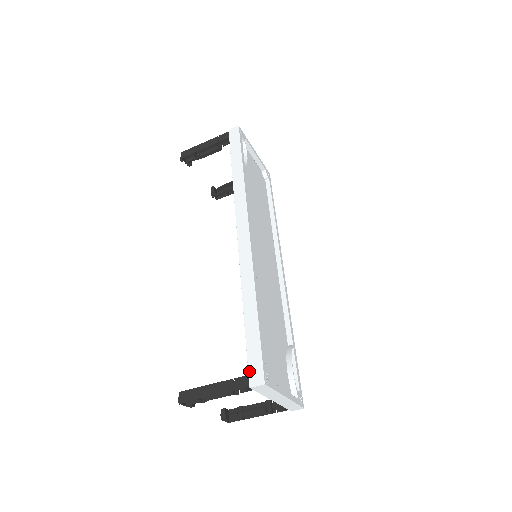
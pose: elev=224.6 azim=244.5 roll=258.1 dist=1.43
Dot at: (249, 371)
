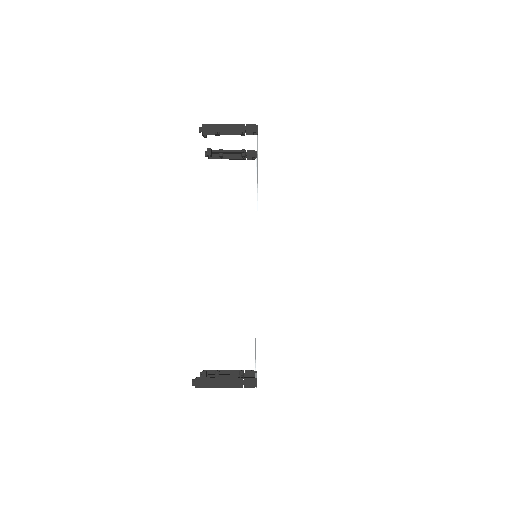
Dot at: (258, 376)
